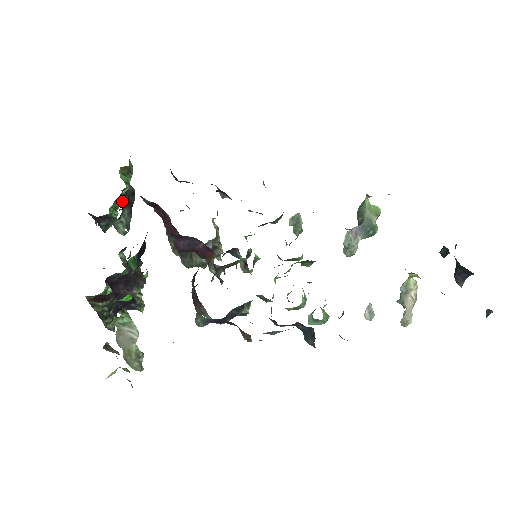
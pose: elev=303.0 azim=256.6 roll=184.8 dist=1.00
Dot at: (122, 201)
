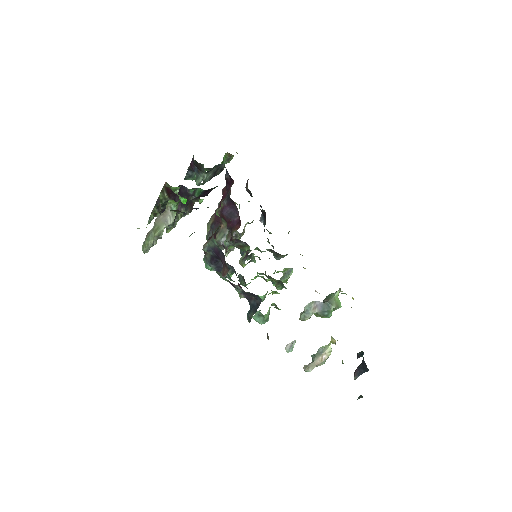
Dot at: (215, 166)
